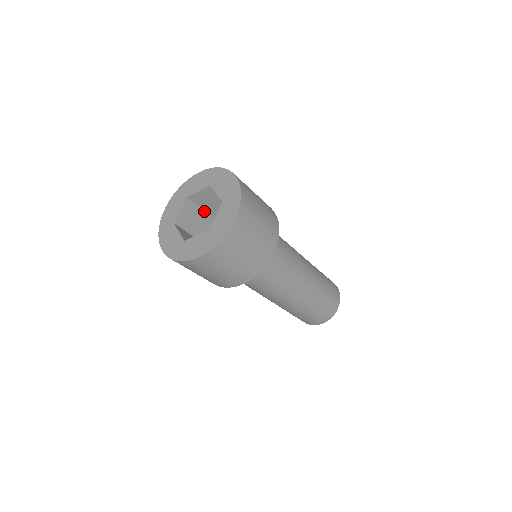
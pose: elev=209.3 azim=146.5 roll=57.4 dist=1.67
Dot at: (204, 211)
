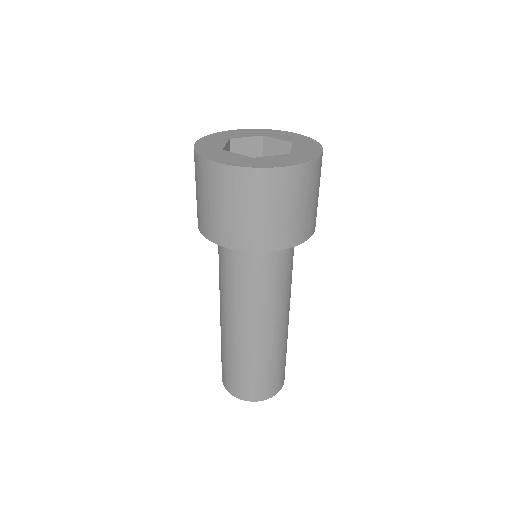
Dot at: occluded
